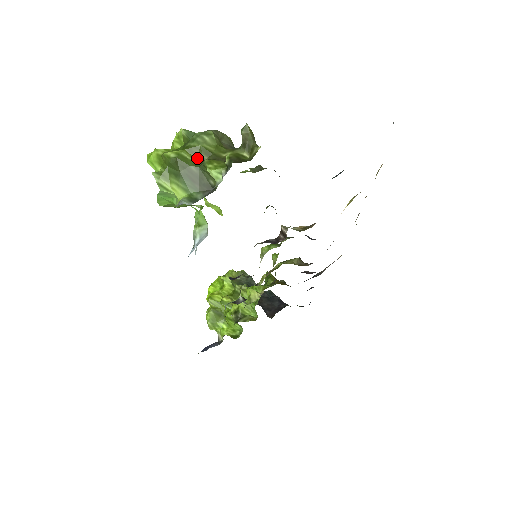
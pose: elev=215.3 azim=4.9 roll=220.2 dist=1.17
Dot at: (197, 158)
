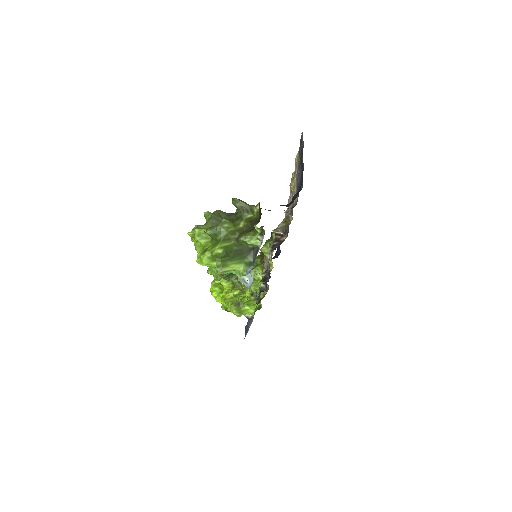
Dot at: (231, 240)
